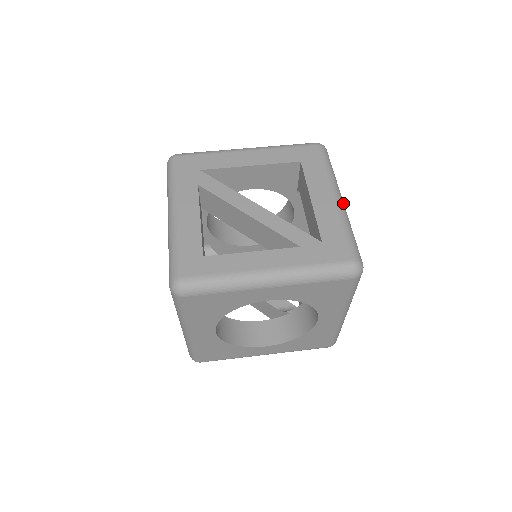
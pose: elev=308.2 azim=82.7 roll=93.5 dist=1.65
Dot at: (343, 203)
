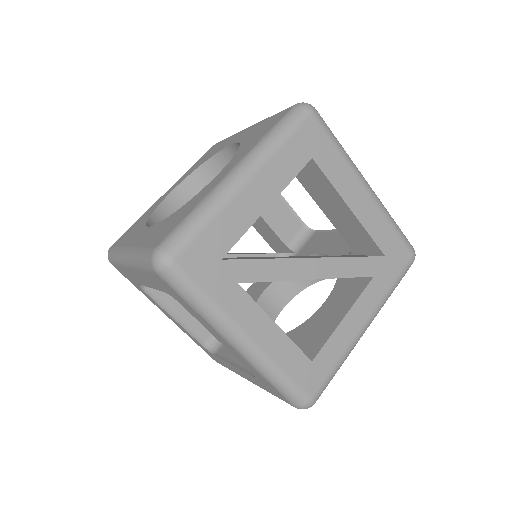
Dot at: (370, 187)
